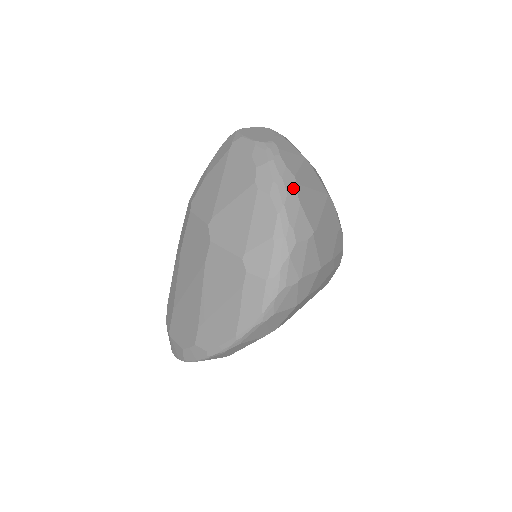
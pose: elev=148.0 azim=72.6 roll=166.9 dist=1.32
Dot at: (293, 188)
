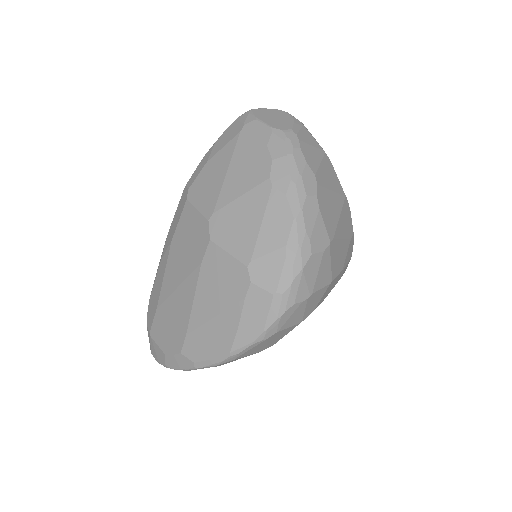
Dot at: (313, 189)
